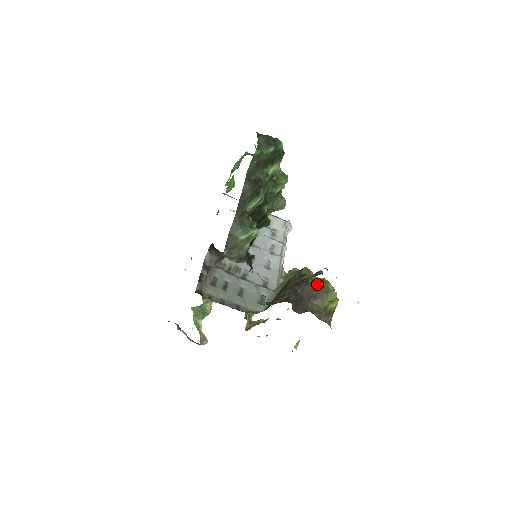
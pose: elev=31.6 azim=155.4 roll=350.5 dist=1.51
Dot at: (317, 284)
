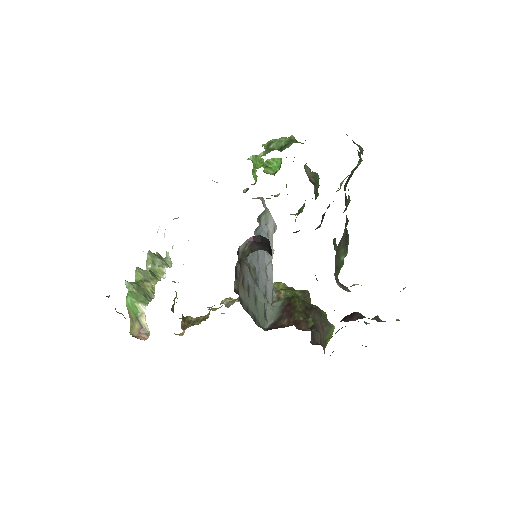
Dot at: (323, 314)
